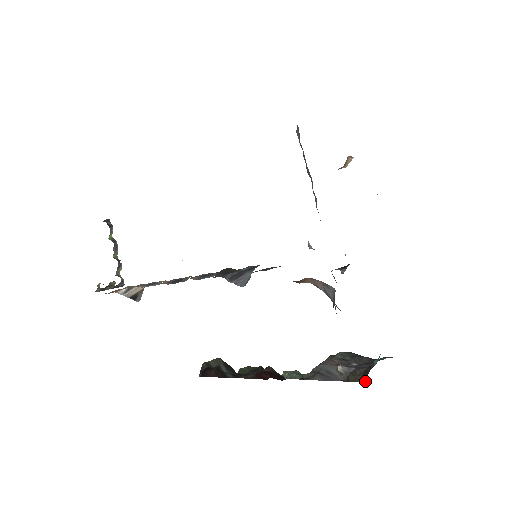
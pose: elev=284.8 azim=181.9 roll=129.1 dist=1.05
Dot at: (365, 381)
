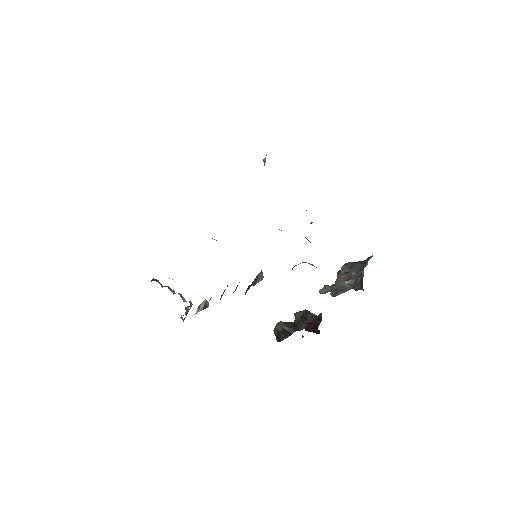
Dot at: (363, 290)
